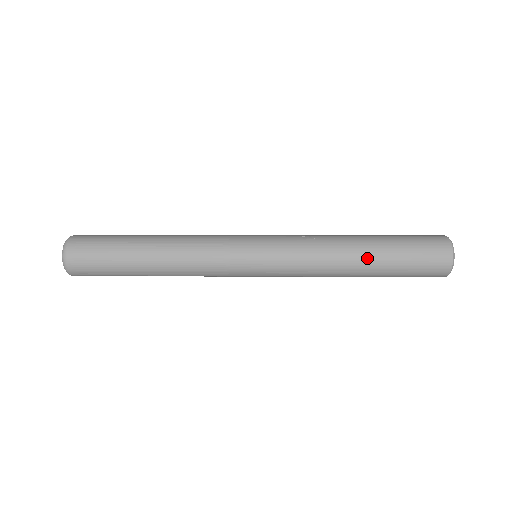
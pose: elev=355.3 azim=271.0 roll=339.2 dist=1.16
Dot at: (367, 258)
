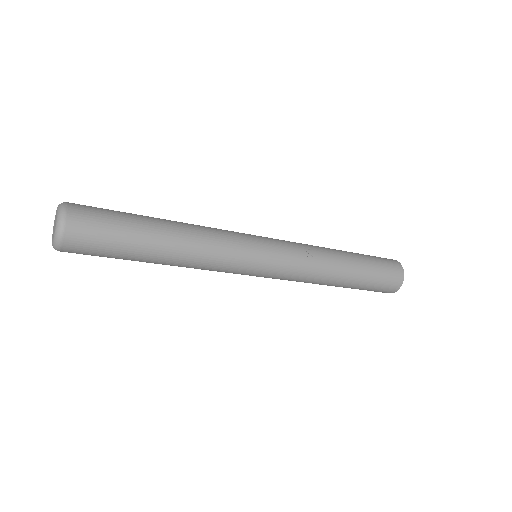
Dot at: (345, 282)
